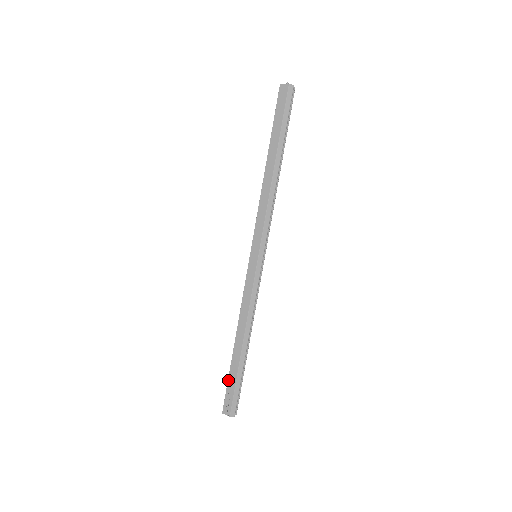
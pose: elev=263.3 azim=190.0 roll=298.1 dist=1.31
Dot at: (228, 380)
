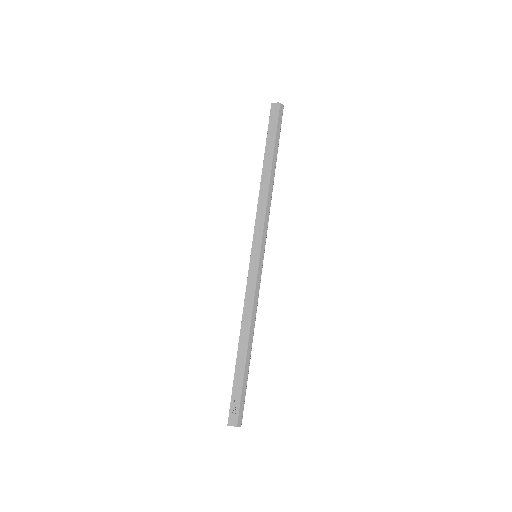
Dot at: (233, 387)
